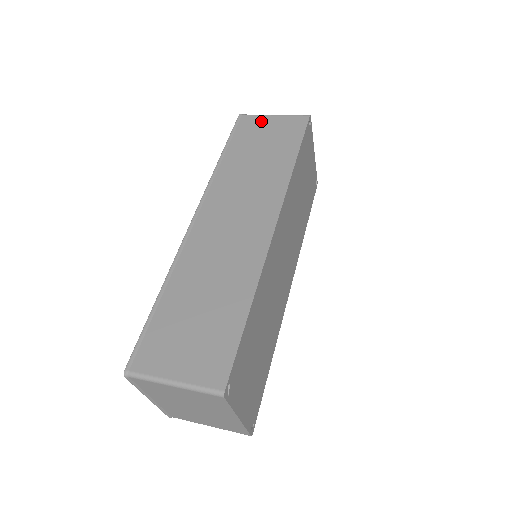
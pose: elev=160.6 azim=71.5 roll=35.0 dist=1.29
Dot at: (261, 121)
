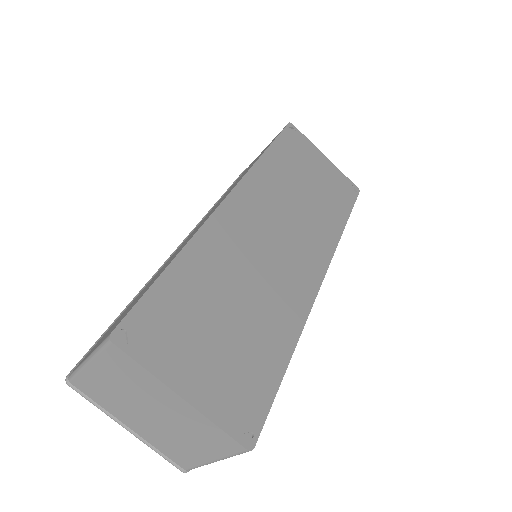
Dot at: occluded
